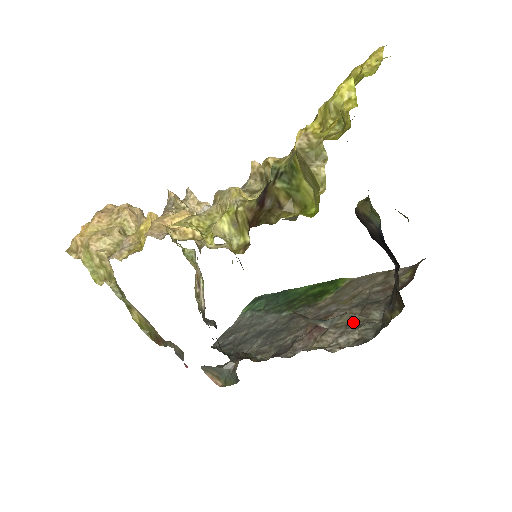
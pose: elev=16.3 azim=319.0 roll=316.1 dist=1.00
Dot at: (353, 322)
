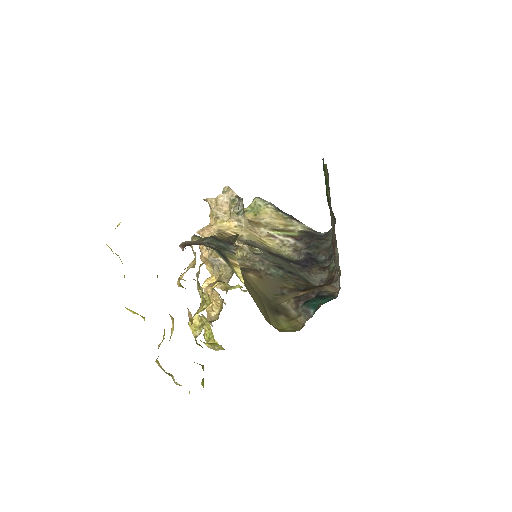
Dot at: occluded
